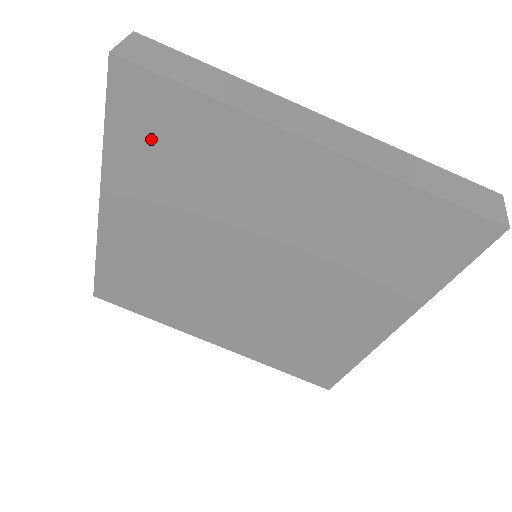
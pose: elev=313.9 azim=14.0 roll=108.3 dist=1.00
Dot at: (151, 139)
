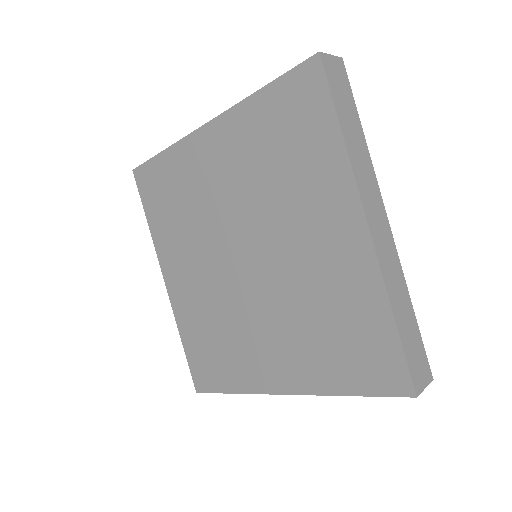
Dot at: (283, 120)
